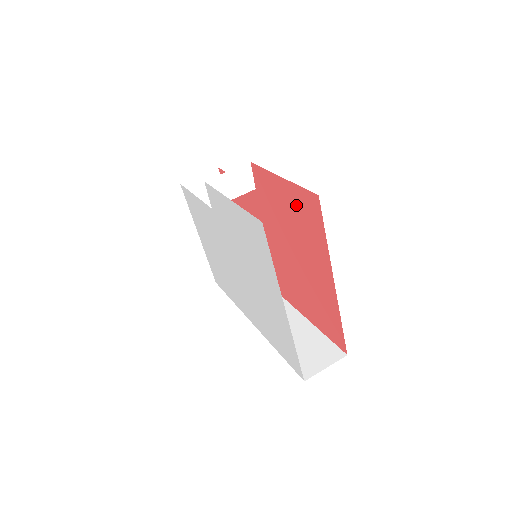
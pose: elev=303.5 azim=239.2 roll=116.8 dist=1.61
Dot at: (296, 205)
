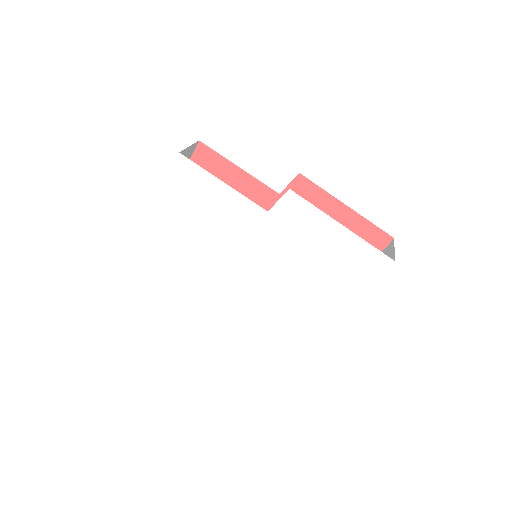
Dot at: occluded
